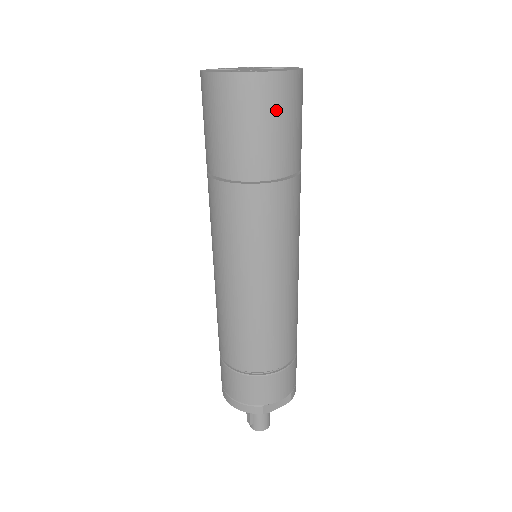
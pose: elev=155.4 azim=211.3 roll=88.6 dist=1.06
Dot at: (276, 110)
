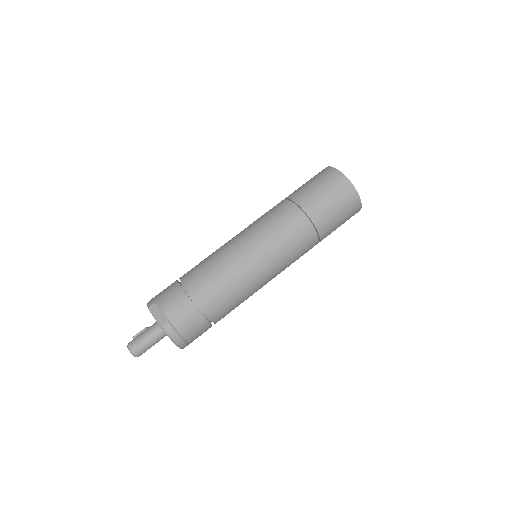
Dot at: (325, 182)
